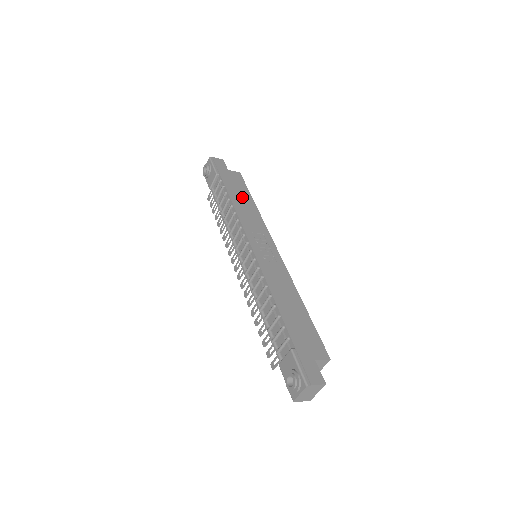
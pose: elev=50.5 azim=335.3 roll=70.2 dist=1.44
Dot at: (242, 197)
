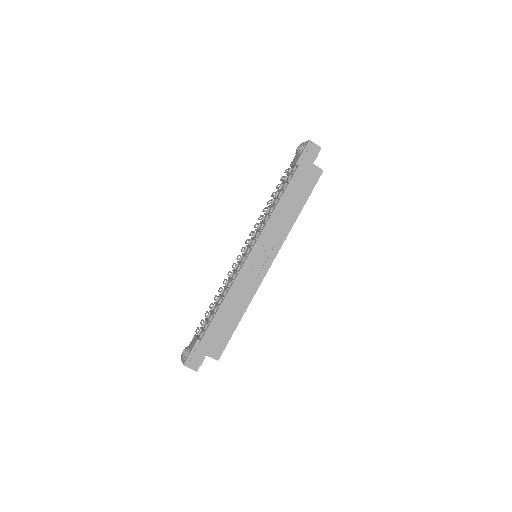
Dot at: (294, 201)
